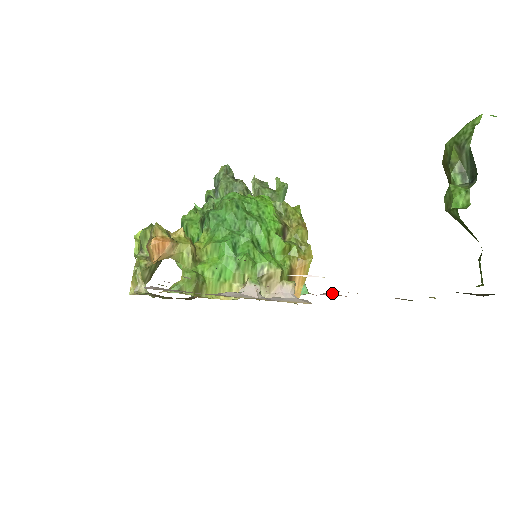
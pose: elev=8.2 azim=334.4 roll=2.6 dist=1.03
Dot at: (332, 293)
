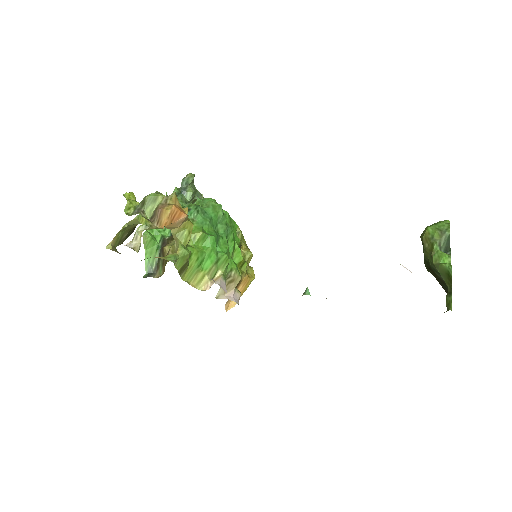
Dot at: occluded
